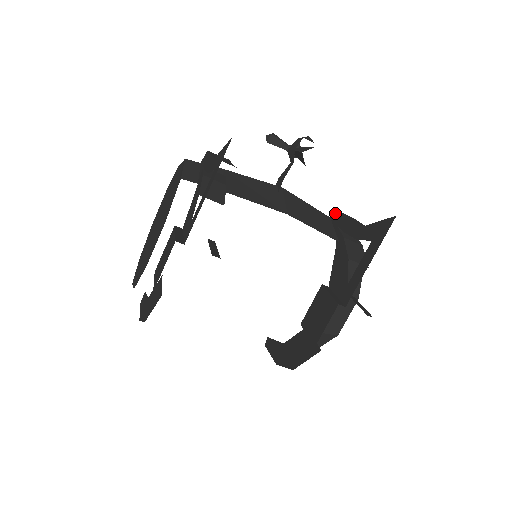
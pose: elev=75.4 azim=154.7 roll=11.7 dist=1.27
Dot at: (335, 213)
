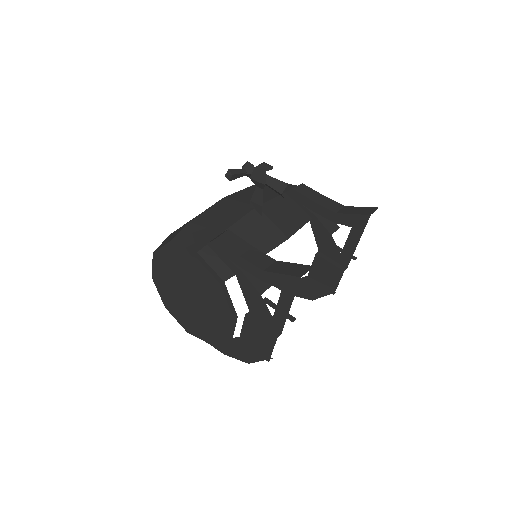
Dot at: (291, 191)
